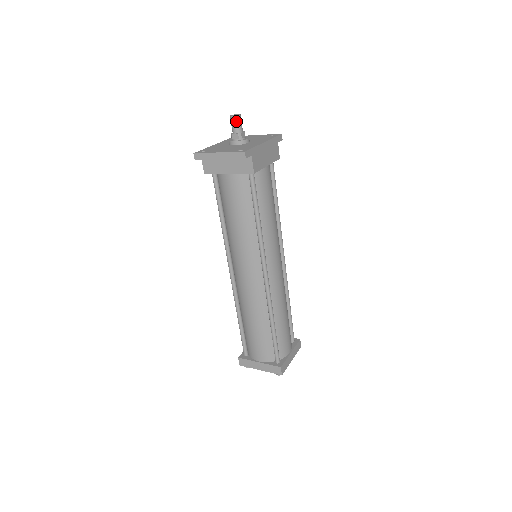
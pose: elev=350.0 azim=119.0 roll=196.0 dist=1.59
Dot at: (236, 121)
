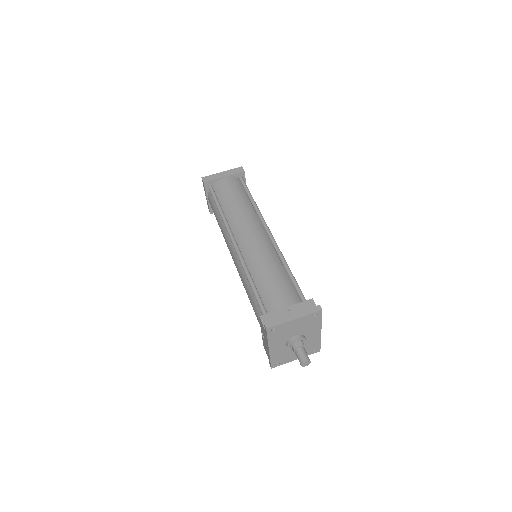
Dot at: occluded
